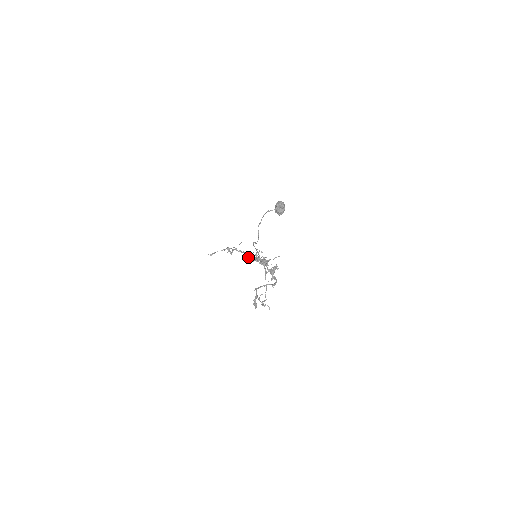
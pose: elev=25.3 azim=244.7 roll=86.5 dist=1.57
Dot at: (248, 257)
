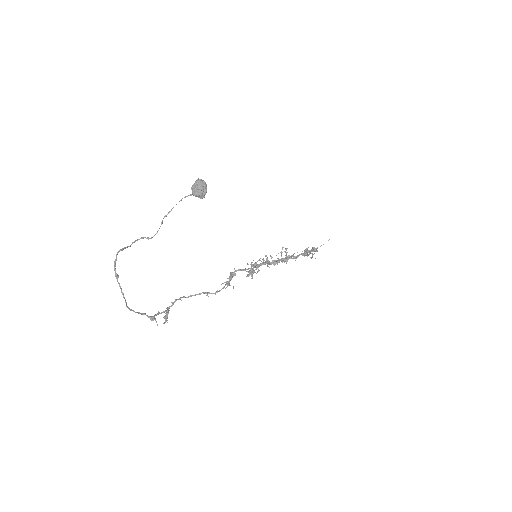
Dot at: occluded
